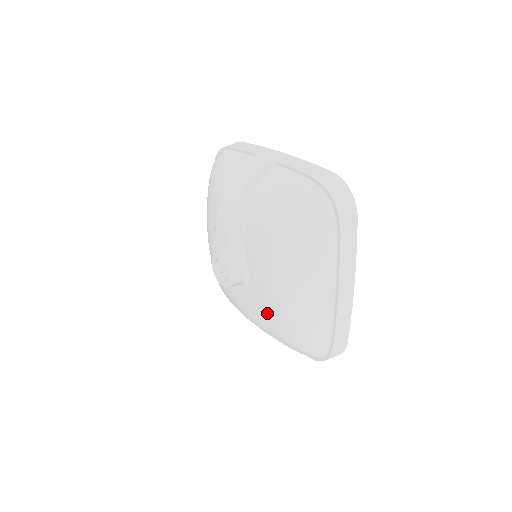
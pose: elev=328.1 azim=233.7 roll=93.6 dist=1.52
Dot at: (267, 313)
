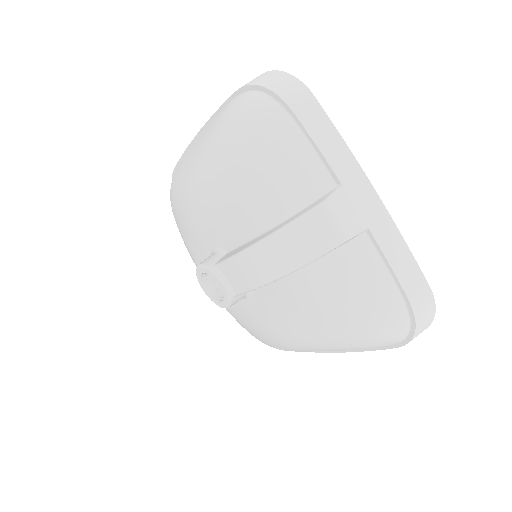
Dot at: (246, 324)
